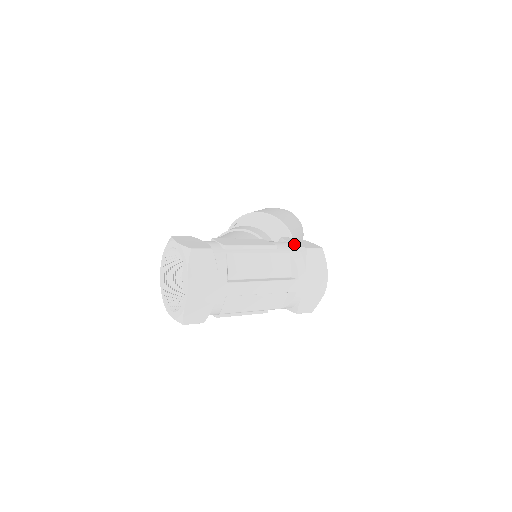
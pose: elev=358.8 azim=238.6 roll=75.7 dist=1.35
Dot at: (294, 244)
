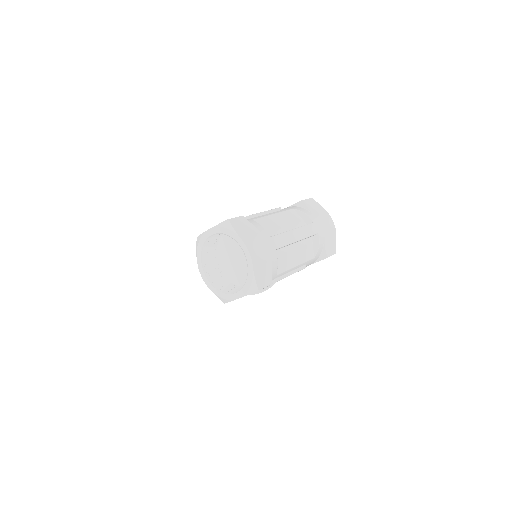
Dot at: (289, 206)
